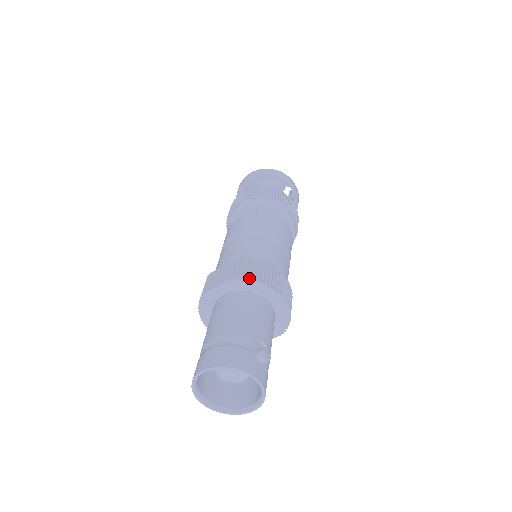
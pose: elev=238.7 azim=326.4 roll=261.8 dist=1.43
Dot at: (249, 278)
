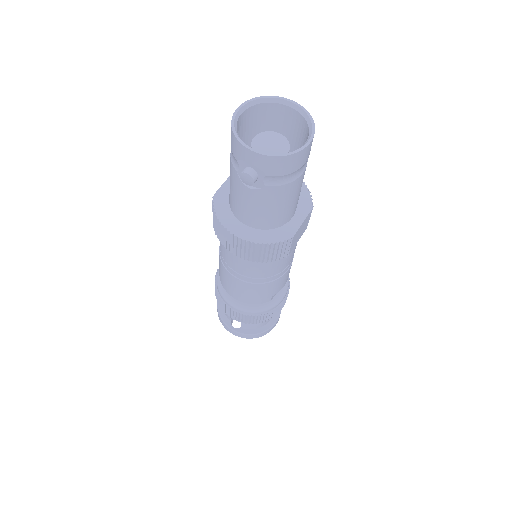
Dot at: occluded
